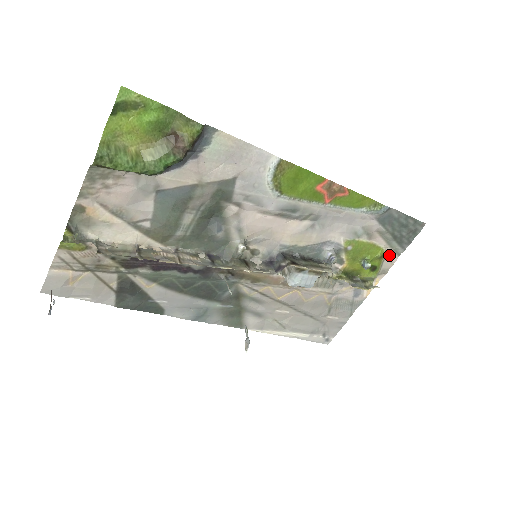
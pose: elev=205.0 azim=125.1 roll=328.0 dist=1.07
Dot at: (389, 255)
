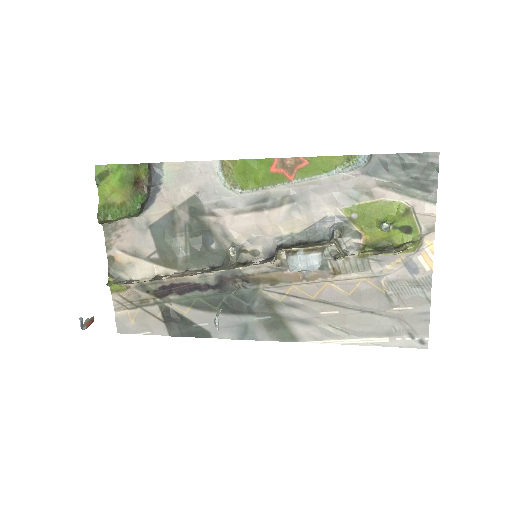
Dot at: (419, 207)
